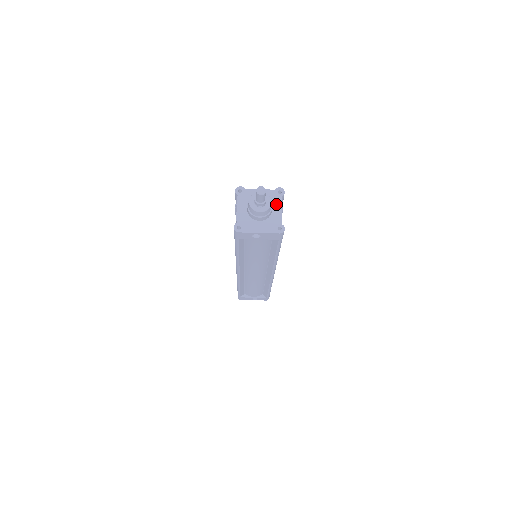
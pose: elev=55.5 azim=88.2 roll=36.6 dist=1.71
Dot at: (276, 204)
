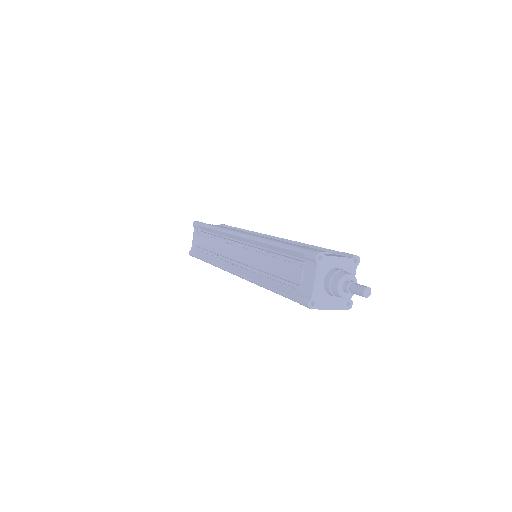
Dot at: occluded
